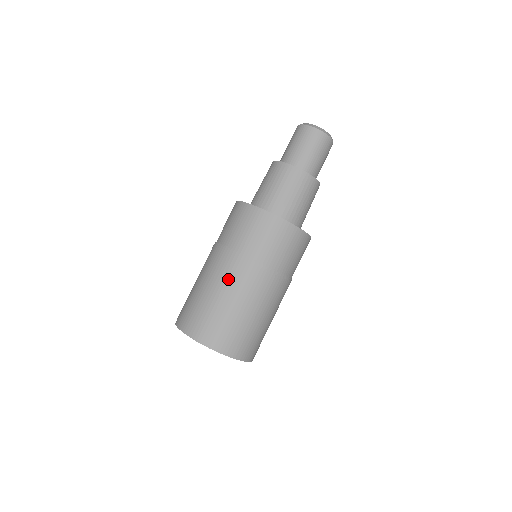
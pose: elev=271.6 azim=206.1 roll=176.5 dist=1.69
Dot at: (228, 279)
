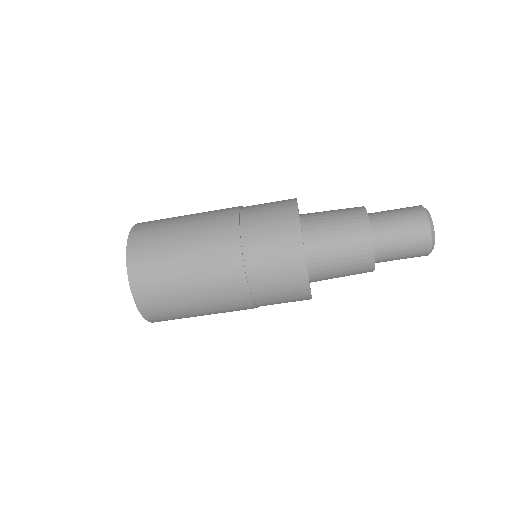
Dot at: (216, 295)
